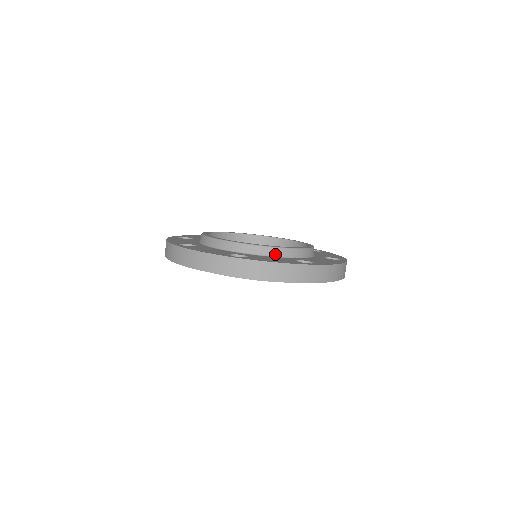
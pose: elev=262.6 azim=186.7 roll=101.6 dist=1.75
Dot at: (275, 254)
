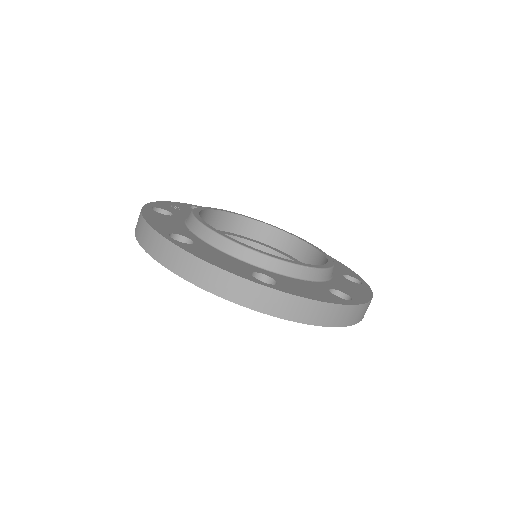
Dot at: occluded
